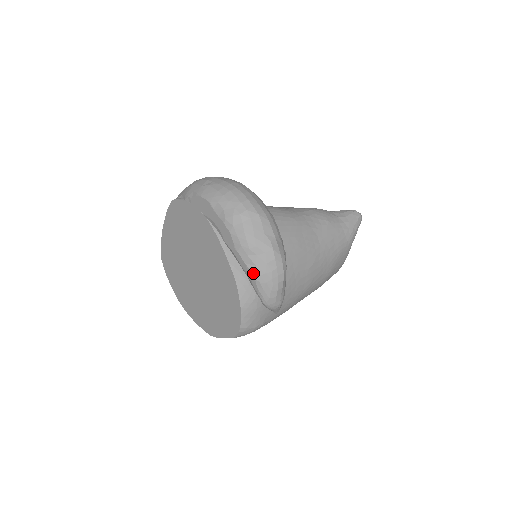
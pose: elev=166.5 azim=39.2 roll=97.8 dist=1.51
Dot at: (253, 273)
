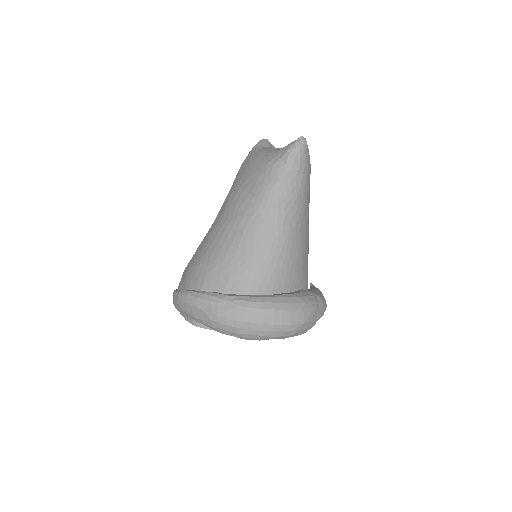
Dot at: occluded
